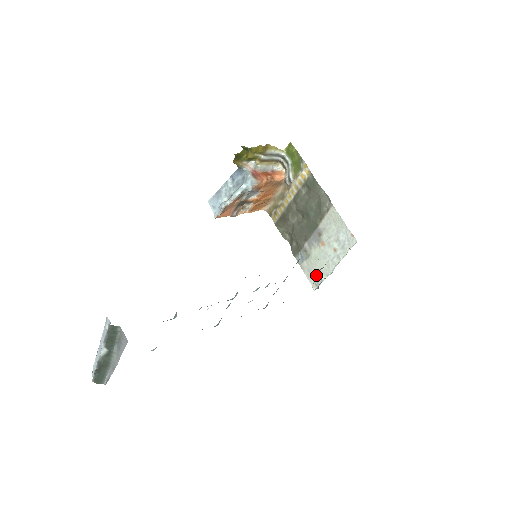
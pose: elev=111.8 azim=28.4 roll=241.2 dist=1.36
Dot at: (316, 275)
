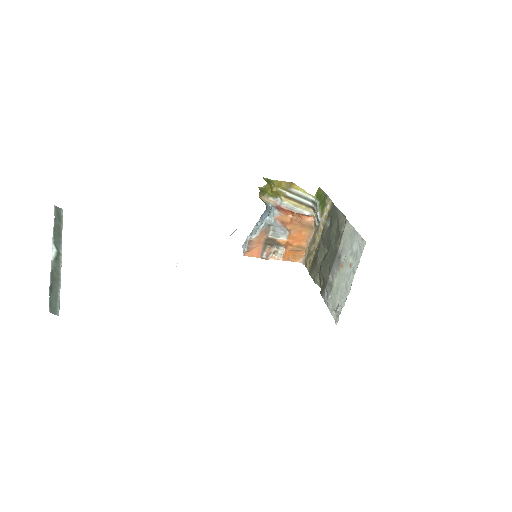
Dot at: (338, 305)
